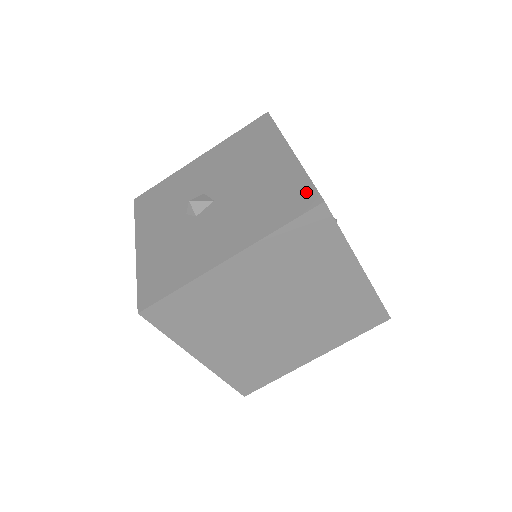
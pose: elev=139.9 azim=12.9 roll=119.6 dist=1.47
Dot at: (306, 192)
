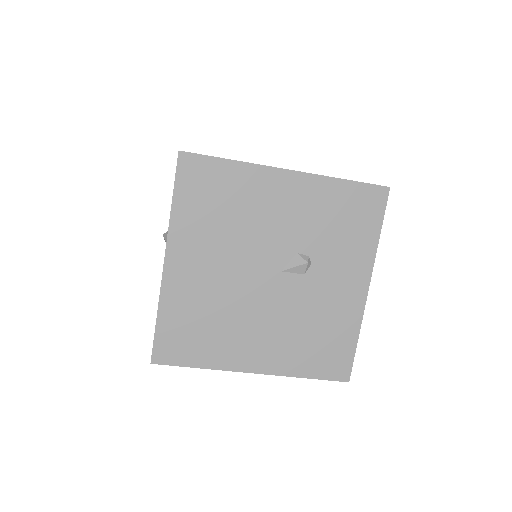
Dot at: occluded
